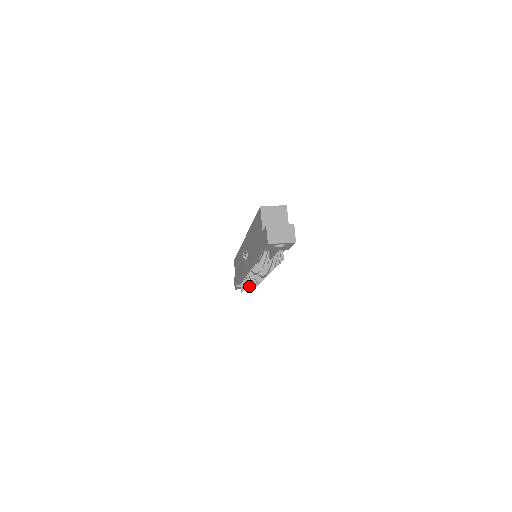
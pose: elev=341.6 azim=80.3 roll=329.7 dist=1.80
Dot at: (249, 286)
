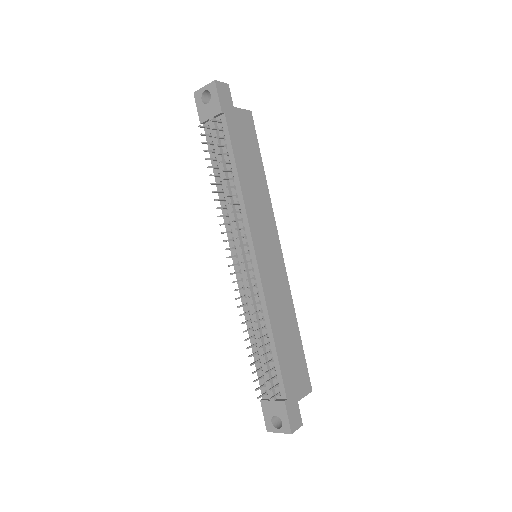
Dot at: (279, 404)
